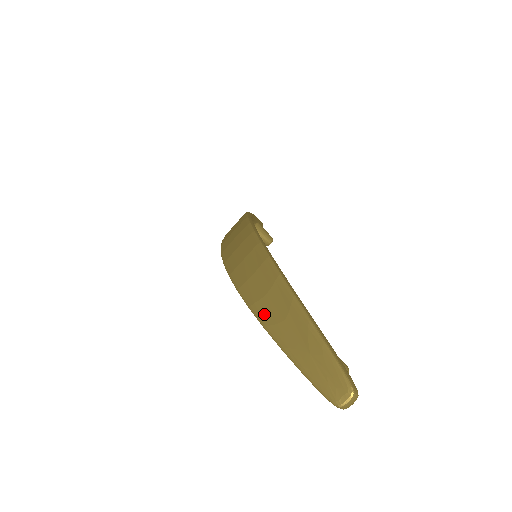
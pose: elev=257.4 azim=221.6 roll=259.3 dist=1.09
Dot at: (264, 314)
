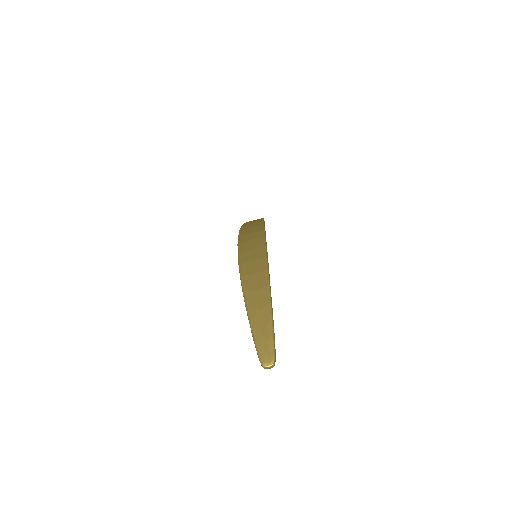
Dot at: (250, 300)
